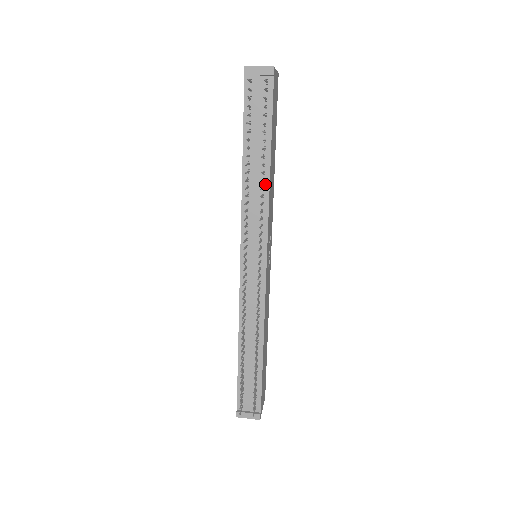
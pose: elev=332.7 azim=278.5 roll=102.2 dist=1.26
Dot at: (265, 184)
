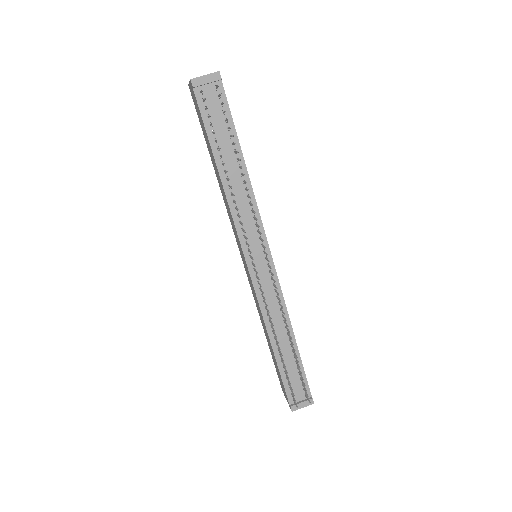
Dot at: (247, 185)
